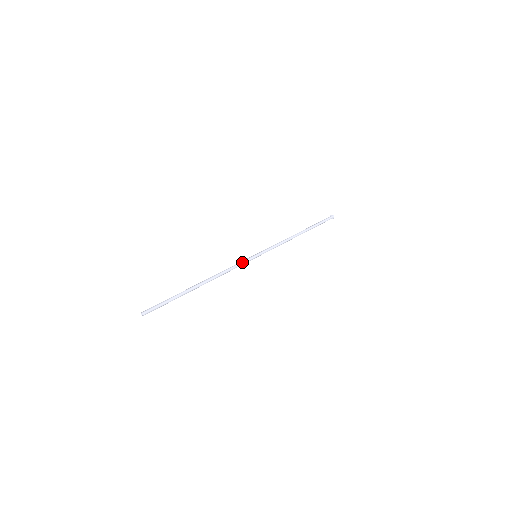
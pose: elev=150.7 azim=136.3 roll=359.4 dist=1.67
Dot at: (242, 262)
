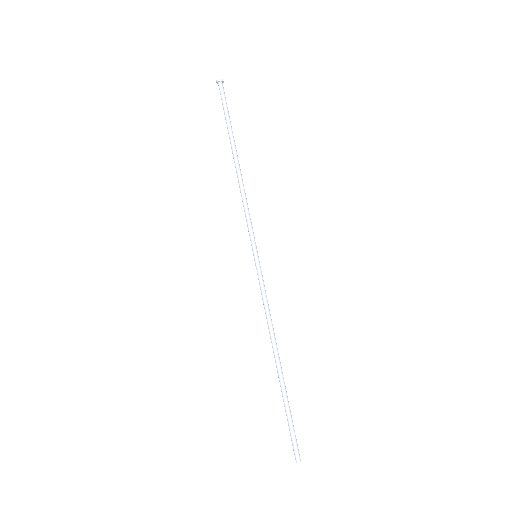
Dot at: (263, 285)
